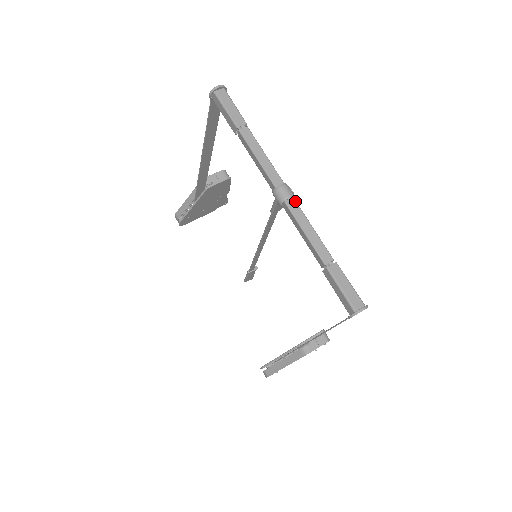
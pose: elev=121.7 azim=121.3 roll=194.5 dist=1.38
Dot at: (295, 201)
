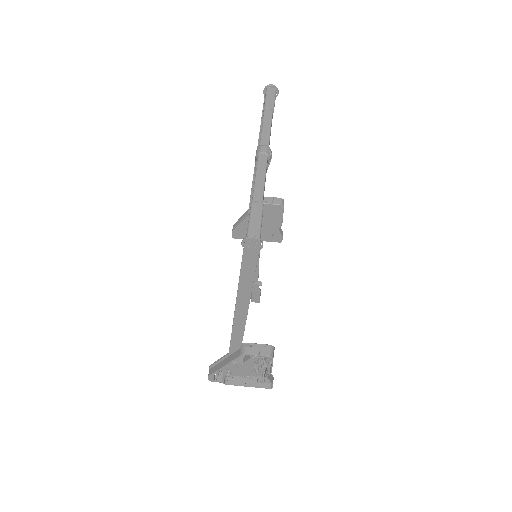
Dot at: (267, 158)
